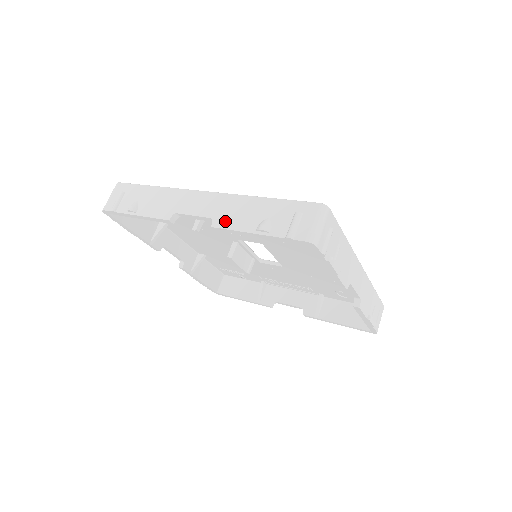
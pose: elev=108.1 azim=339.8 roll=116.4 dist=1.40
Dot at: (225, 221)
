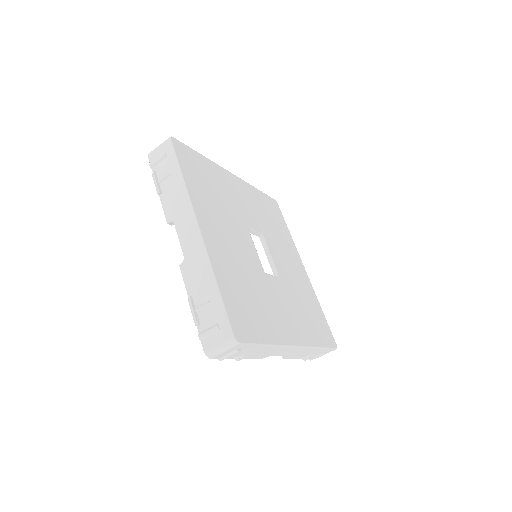
Dot at: (293, 357)
